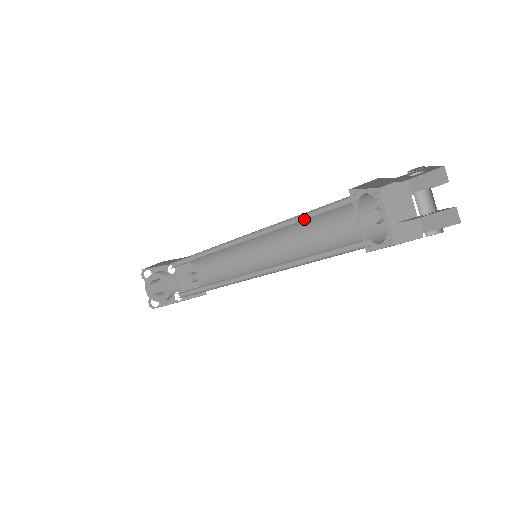
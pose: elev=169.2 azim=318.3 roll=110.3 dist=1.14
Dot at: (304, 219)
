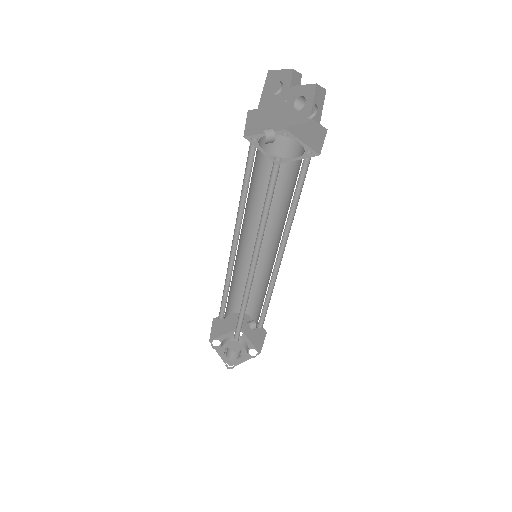
Dot at: occluded
